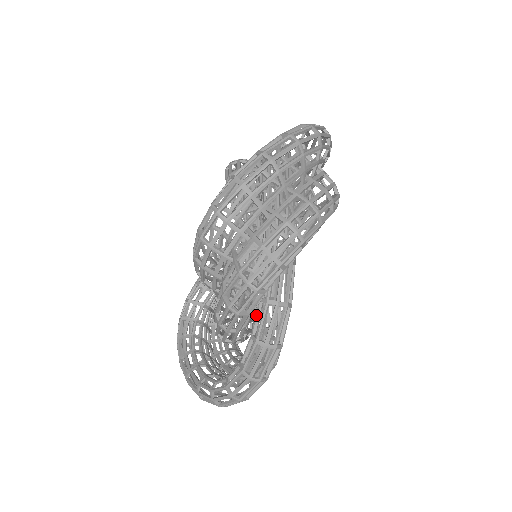
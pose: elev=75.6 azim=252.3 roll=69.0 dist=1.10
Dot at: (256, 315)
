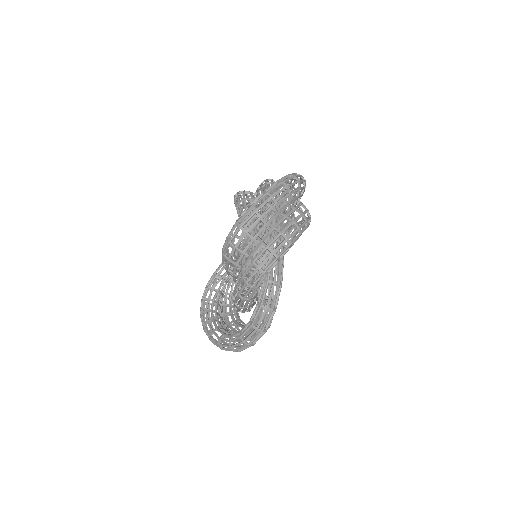
Dot at: (260, 290)
